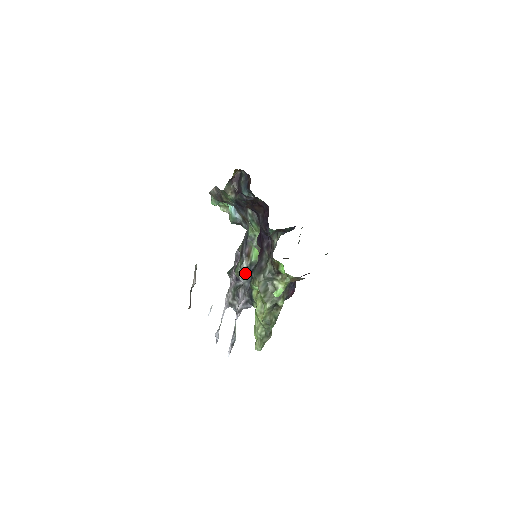
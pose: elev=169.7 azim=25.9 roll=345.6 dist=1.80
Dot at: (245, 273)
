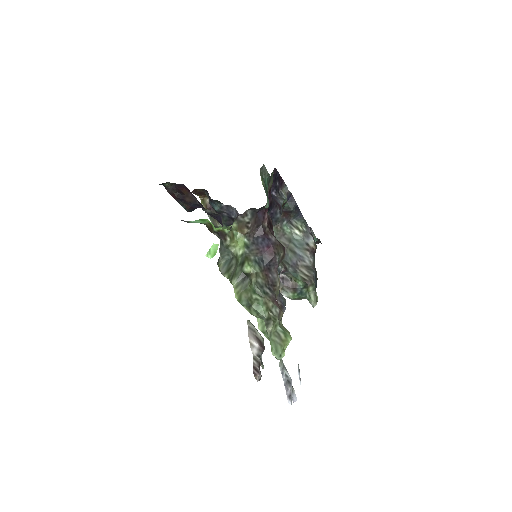
Dot at: occluded
